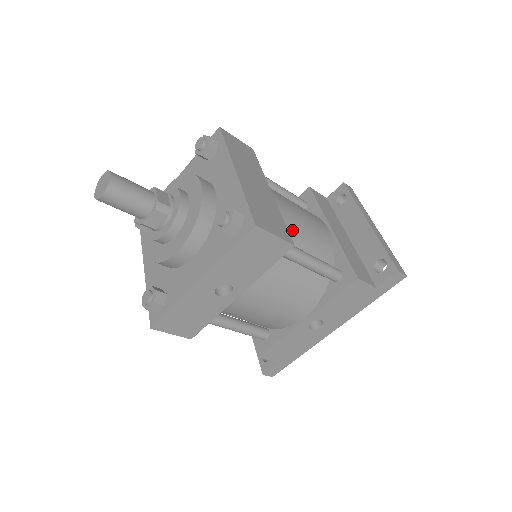
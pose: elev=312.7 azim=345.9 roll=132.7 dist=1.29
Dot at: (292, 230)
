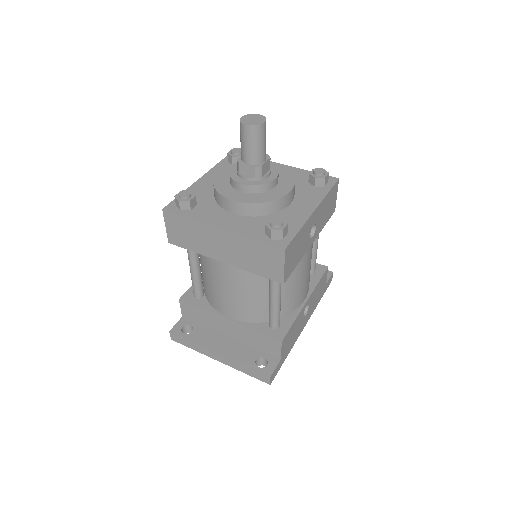
Dot at: occluded
